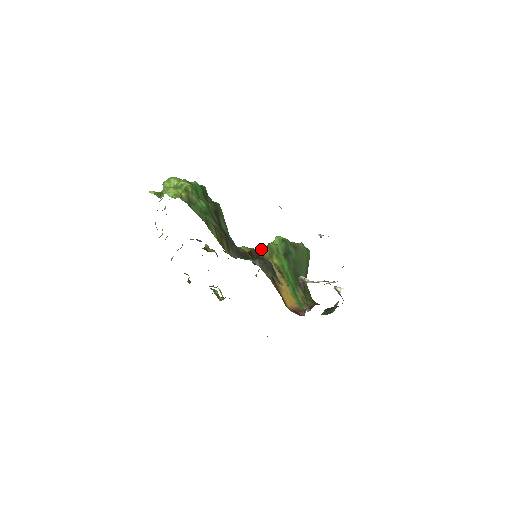
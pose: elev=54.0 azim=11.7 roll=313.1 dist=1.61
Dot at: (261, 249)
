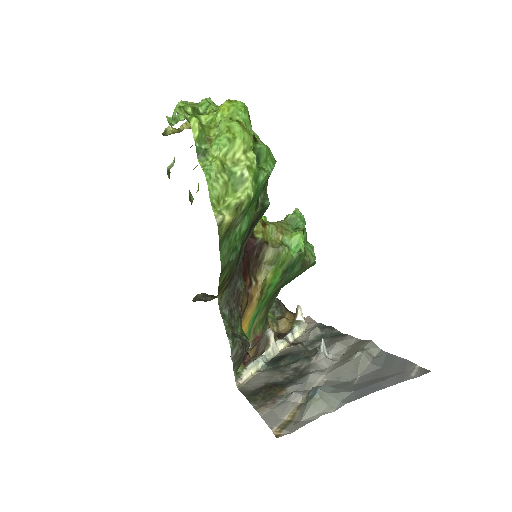
Dot at: (270, 245)
